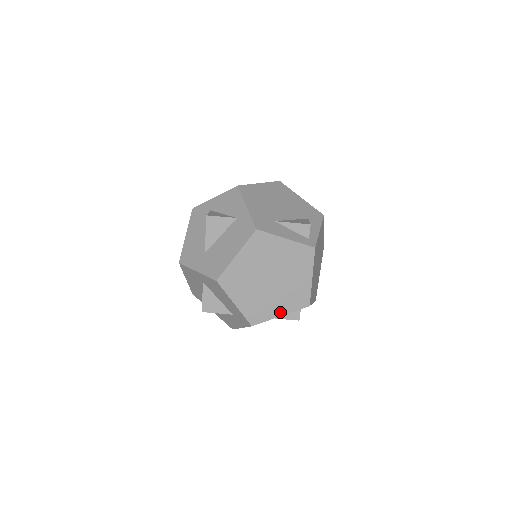
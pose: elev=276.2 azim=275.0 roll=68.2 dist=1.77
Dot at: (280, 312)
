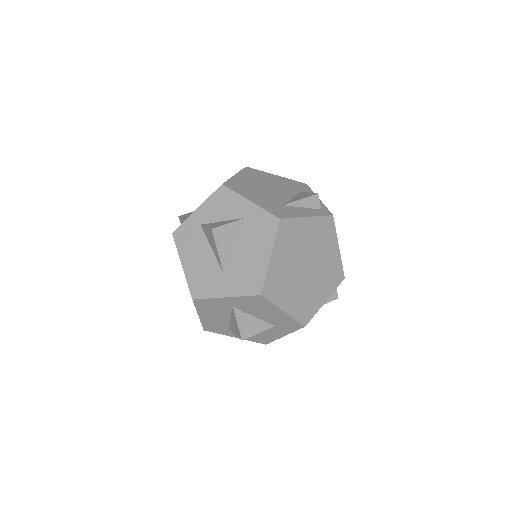
Dot at: (324, 298)
